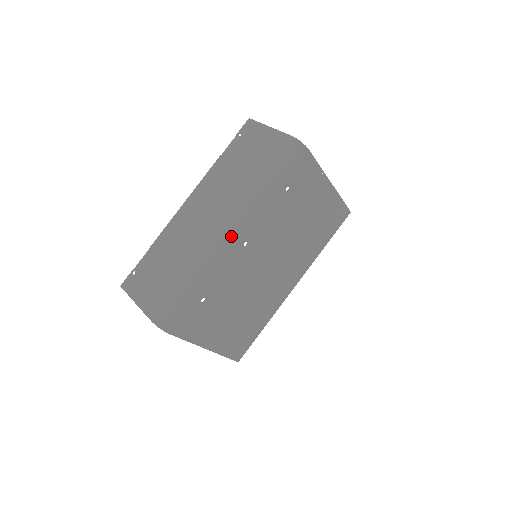
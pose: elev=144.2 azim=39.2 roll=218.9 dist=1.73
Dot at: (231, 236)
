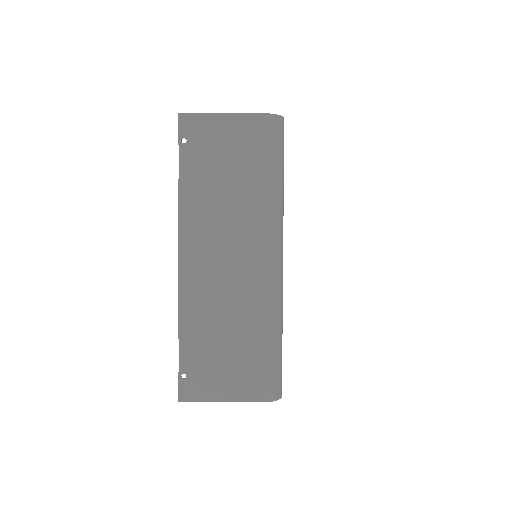
Dot at: (279, 261)
